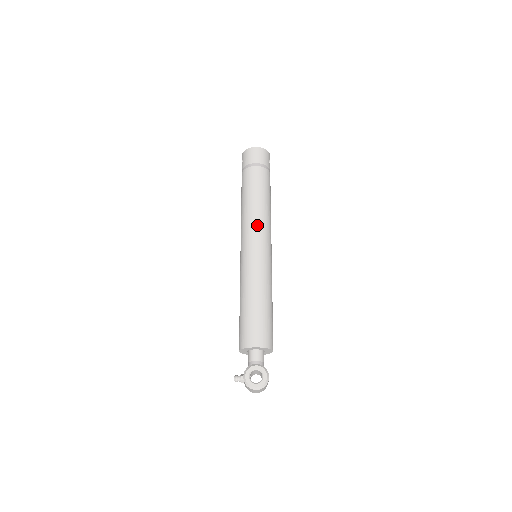
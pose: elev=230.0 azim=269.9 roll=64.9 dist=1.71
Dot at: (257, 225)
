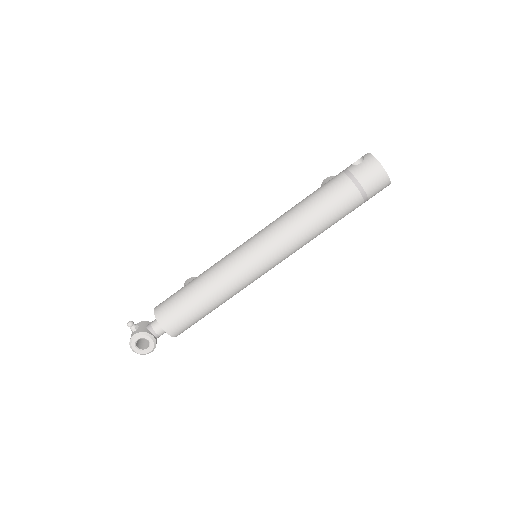
Dot at: (286, 246)
